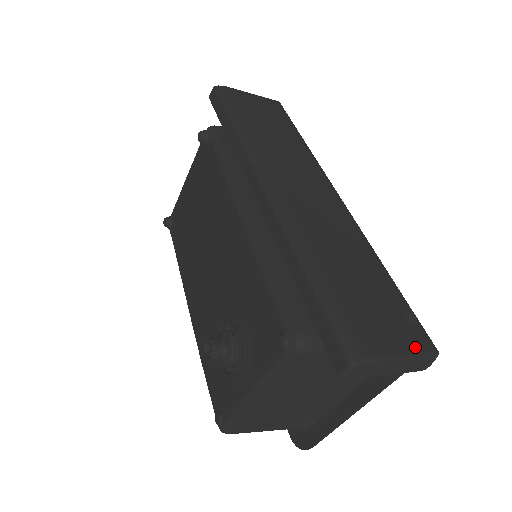
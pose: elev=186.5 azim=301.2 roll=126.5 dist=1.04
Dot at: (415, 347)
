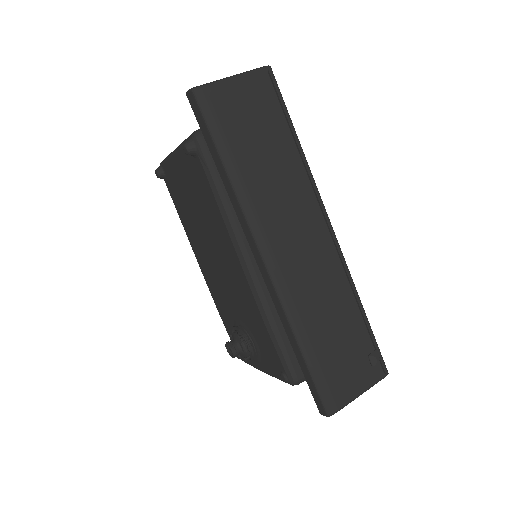
Dot at: (372, 380)
